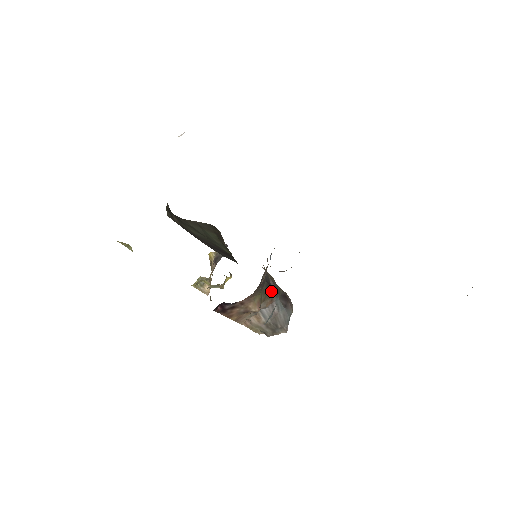
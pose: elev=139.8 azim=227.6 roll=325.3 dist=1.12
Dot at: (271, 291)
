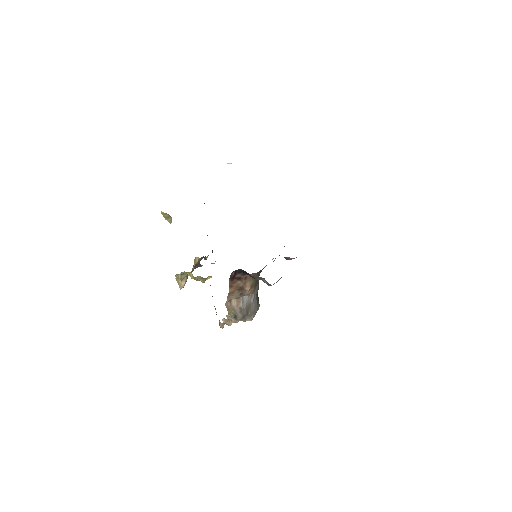
Dot at: (257, 283)
